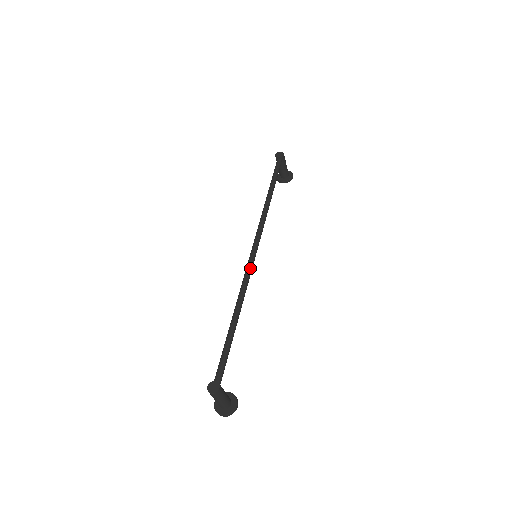
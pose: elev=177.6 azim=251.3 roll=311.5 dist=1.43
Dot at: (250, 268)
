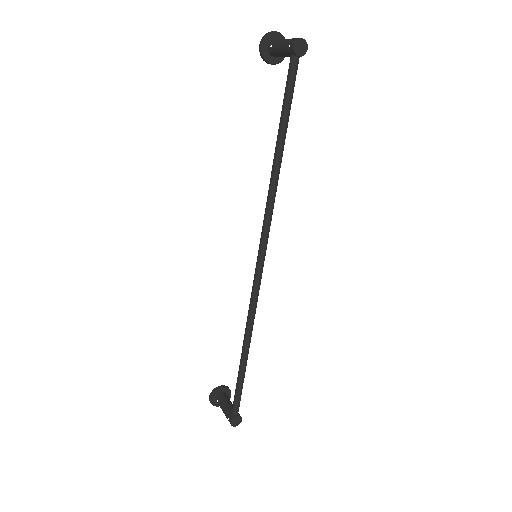
Dot at: (259, 289)
